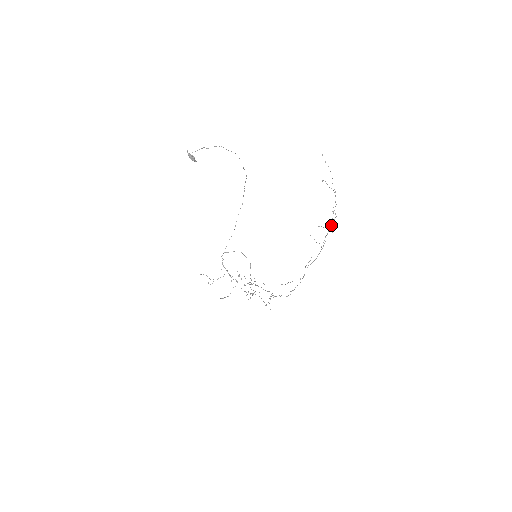
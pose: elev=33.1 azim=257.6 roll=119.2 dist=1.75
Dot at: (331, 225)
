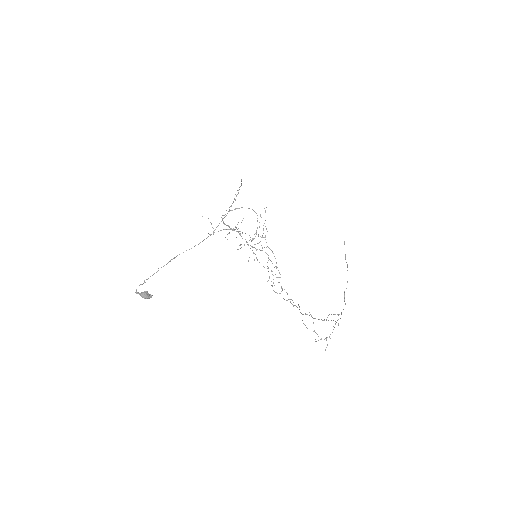
Dot at: (333, 320)
